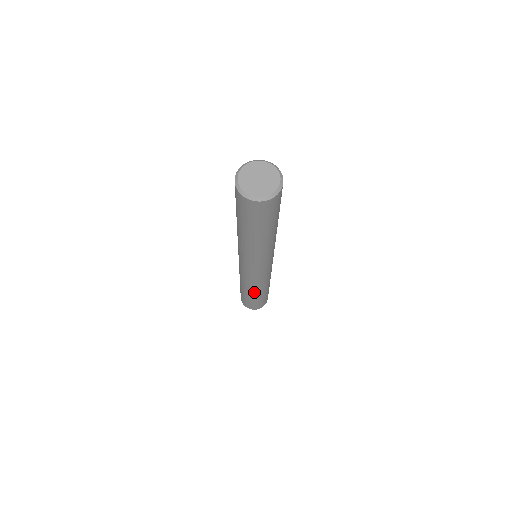
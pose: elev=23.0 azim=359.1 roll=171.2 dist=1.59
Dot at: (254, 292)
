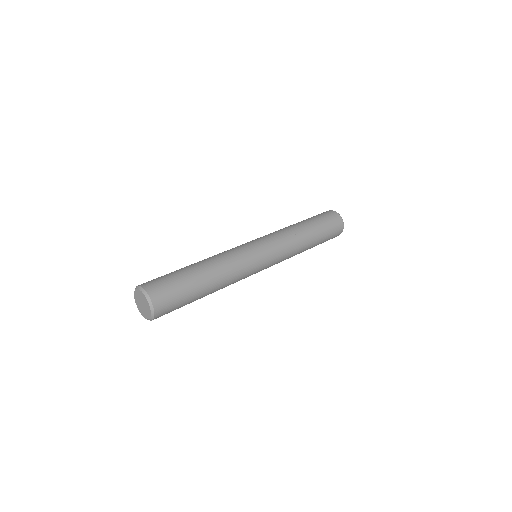
Dot at: occluded
